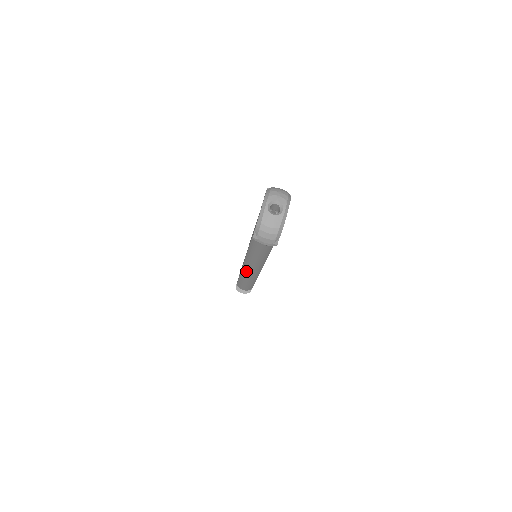
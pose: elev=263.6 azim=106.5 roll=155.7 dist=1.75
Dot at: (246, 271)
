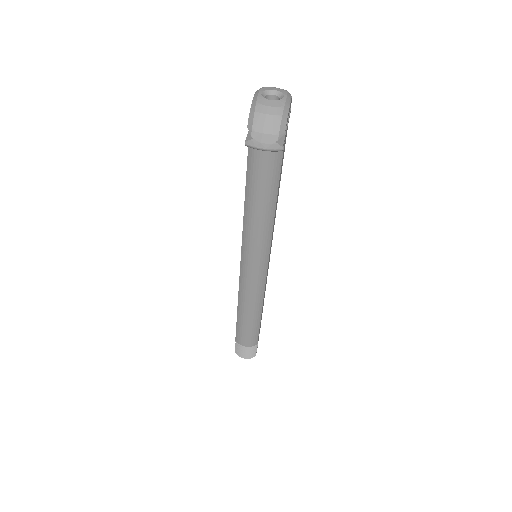
Dot at: (245, 286)
